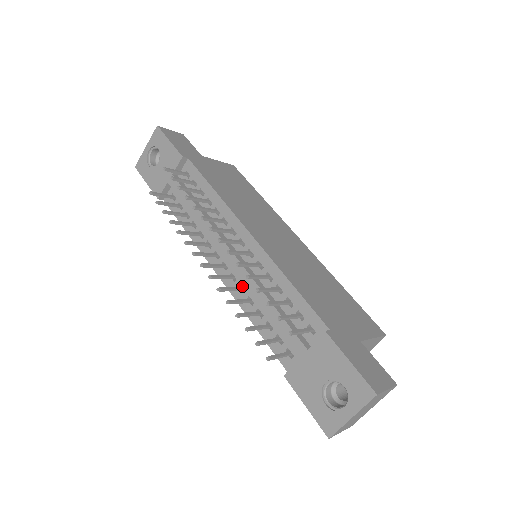
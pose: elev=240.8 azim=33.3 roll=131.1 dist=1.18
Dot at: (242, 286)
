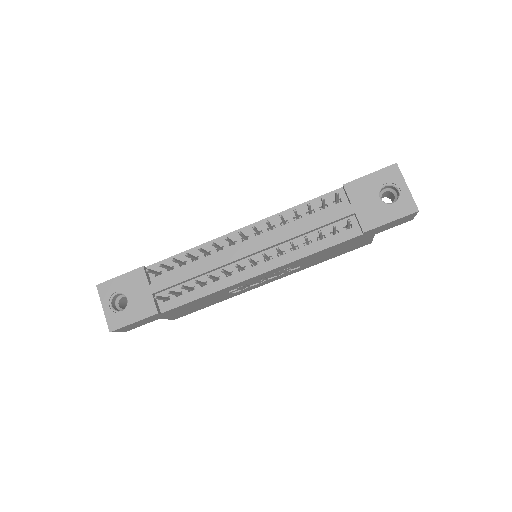
Dot at: occluded
